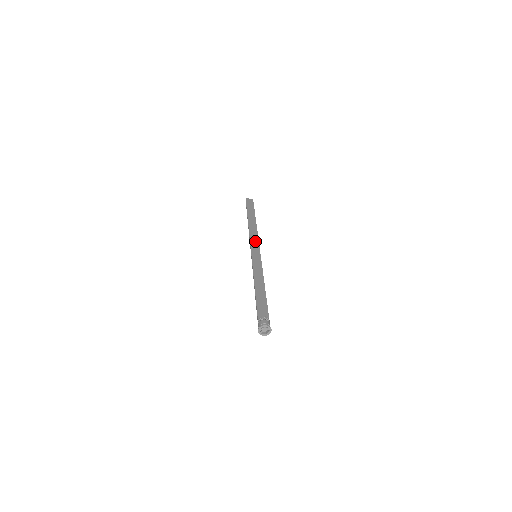
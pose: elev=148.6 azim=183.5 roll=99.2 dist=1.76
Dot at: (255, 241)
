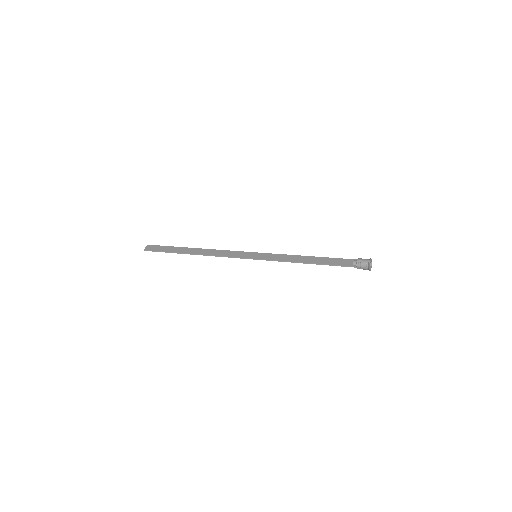
Dot at: (231, 253)
